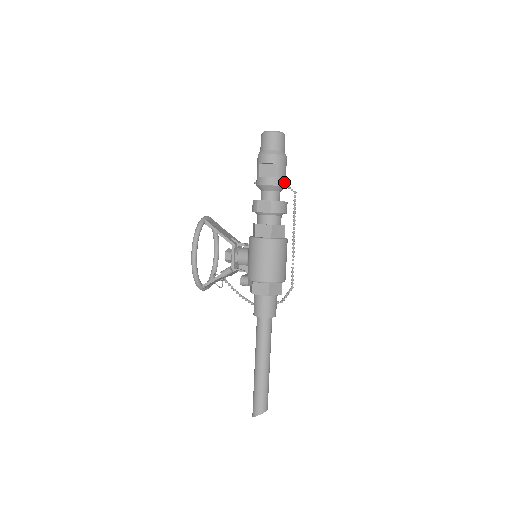
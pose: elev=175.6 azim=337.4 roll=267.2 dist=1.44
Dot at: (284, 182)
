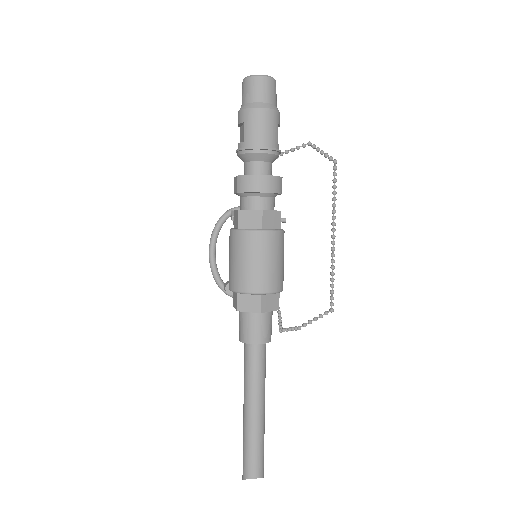
Dot at: (256, 146)
